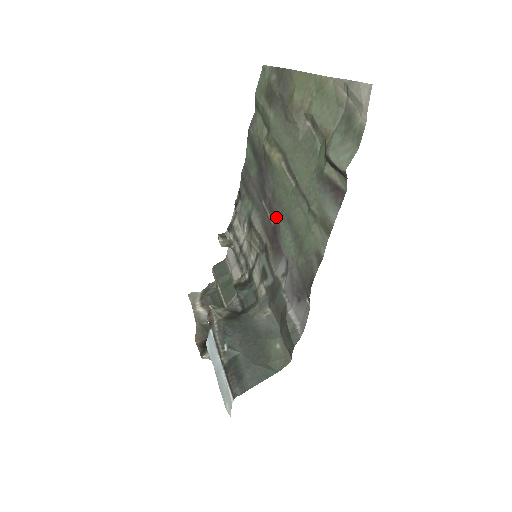
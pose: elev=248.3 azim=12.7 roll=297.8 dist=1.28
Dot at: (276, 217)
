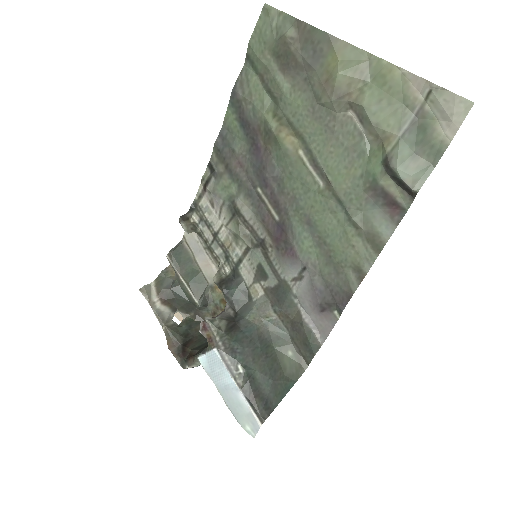
Dot at: (286, 213)
